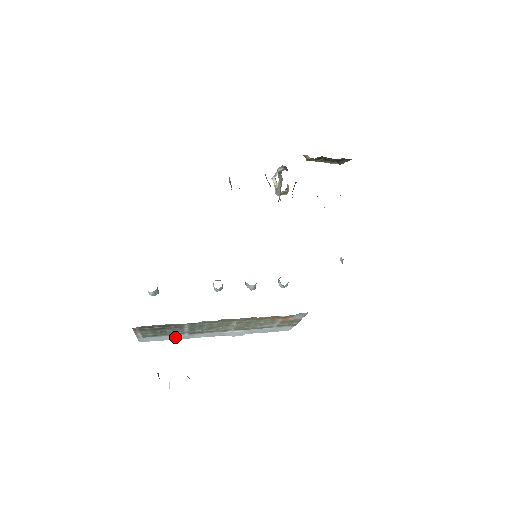
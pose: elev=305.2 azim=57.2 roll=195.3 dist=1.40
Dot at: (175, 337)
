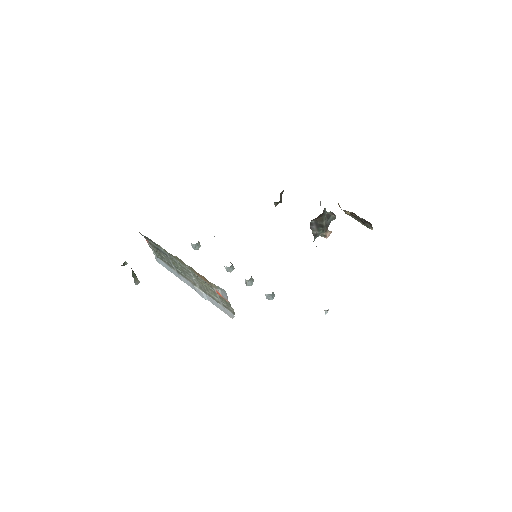
Dot at: (172, 270)
